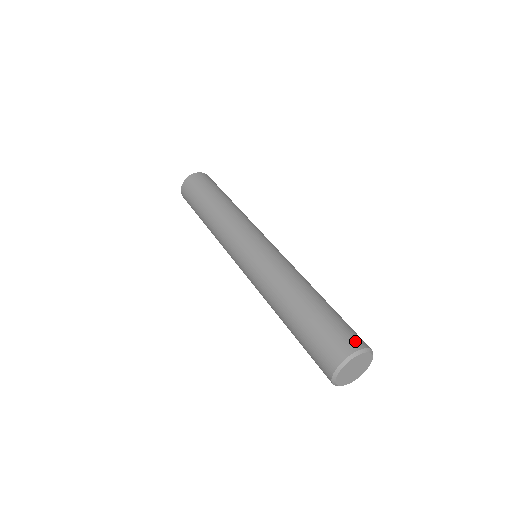
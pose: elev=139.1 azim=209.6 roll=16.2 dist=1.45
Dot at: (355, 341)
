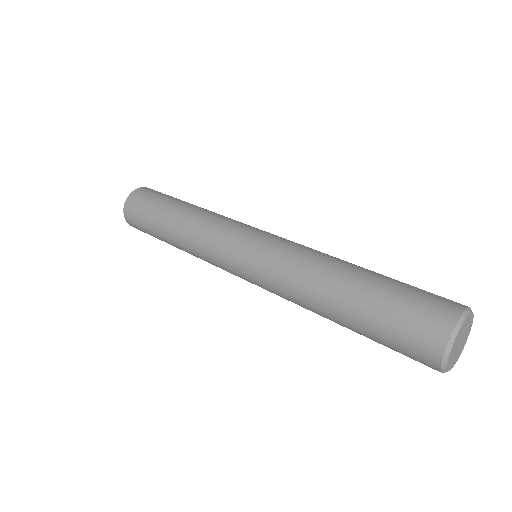
Dot at: (449, 305)
